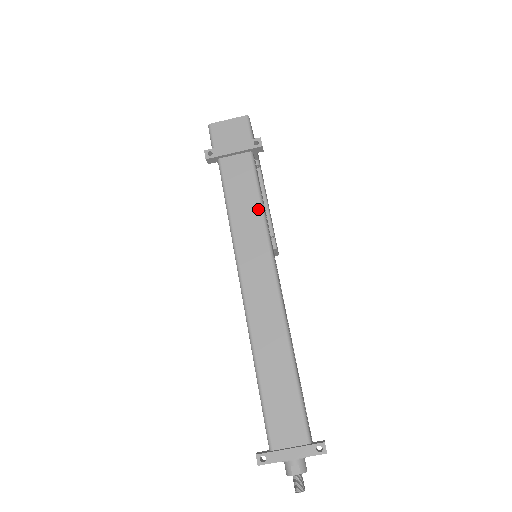
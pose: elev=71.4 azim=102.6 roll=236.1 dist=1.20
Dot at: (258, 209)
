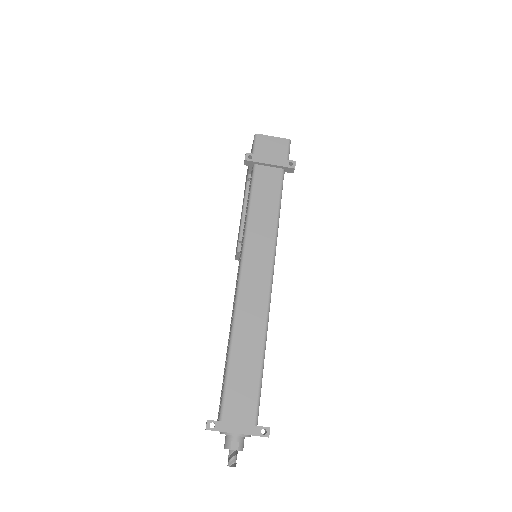
Dot at: (275, 217)
